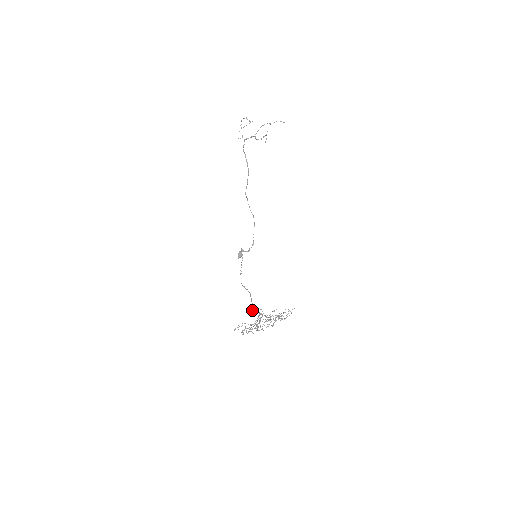
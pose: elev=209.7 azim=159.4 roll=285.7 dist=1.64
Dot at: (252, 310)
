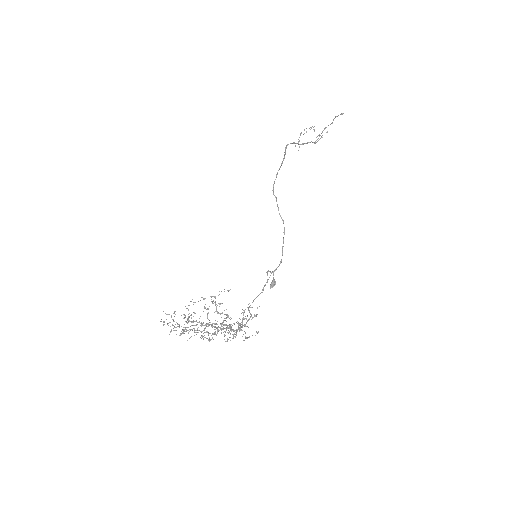
Dot at: occluded
